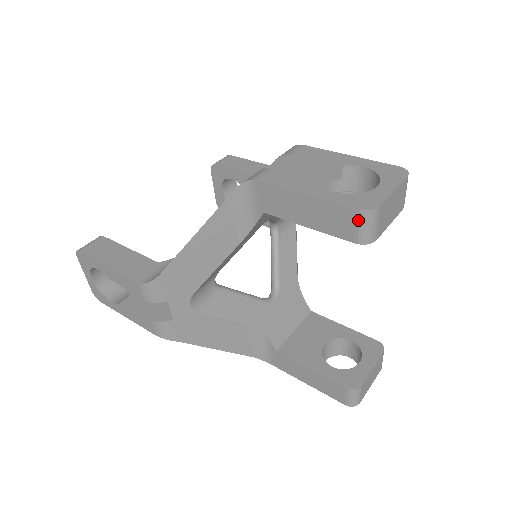
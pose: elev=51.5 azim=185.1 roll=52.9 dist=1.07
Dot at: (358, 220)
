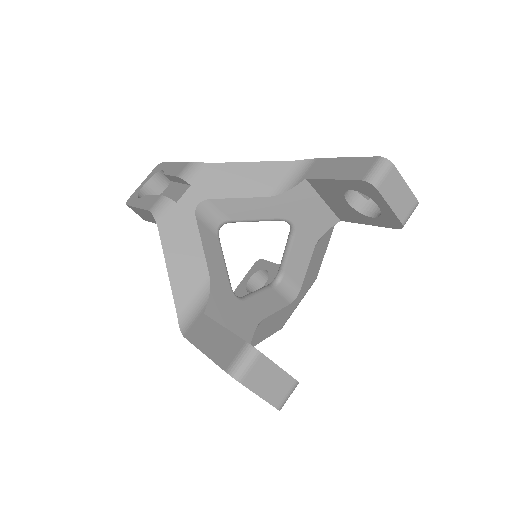
Dot at: (375, 163)
